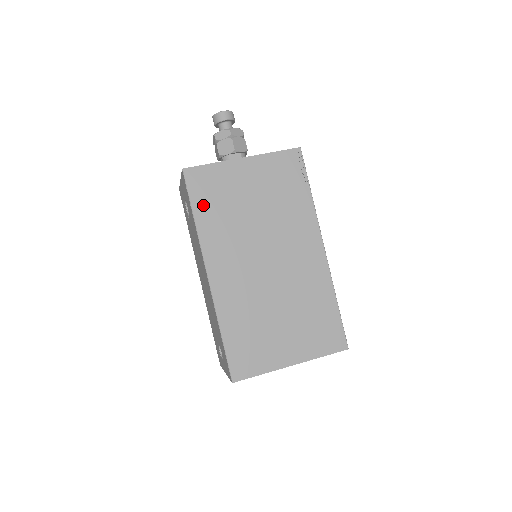
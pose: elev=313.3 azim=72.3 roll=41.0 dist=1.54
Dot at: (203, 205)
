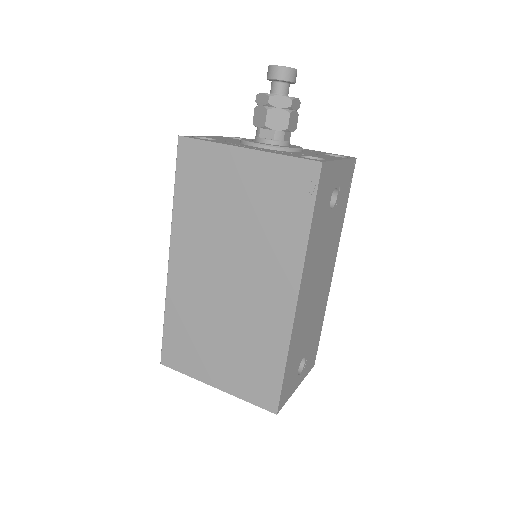
Dot at: (186, 186)
